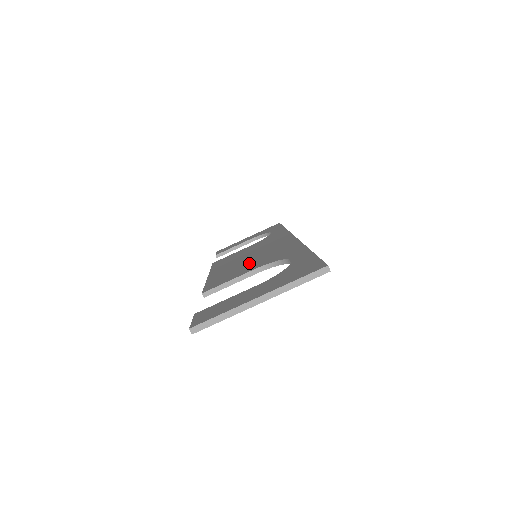
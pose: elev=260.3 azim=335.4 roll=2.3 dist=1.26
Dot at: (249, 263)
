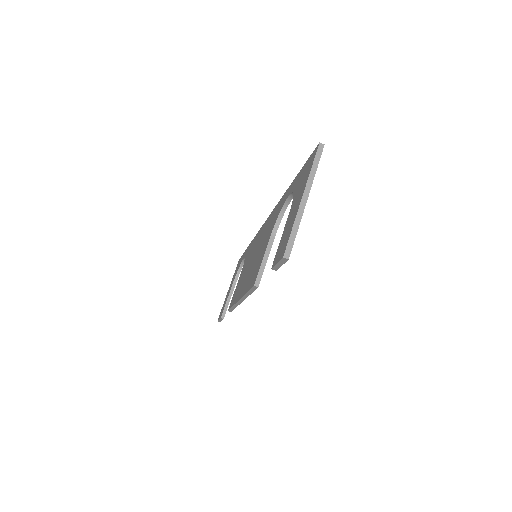
Dot at: (259, 251)
